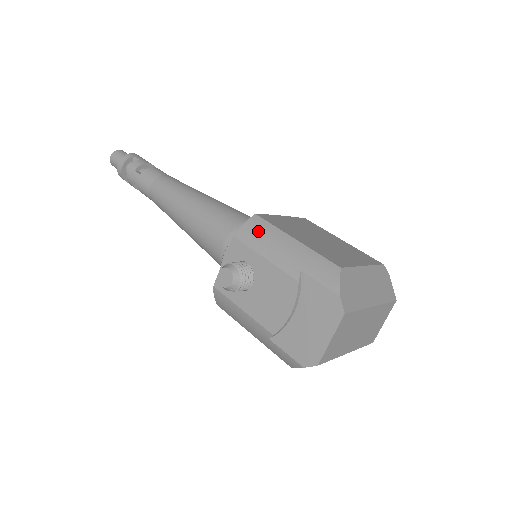
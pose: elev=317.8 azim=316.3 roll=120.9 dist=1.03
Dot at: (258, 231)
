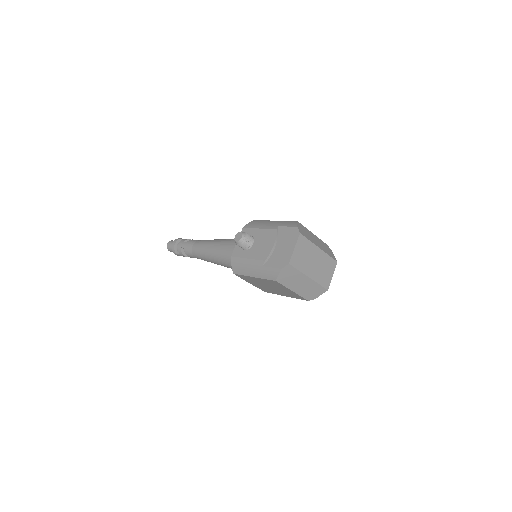
Dot at: (256, 223)
